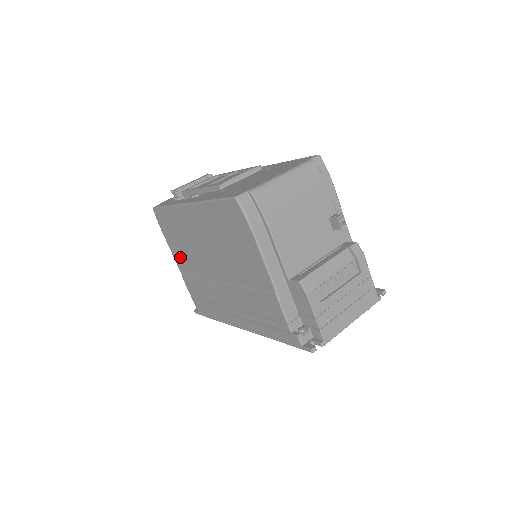
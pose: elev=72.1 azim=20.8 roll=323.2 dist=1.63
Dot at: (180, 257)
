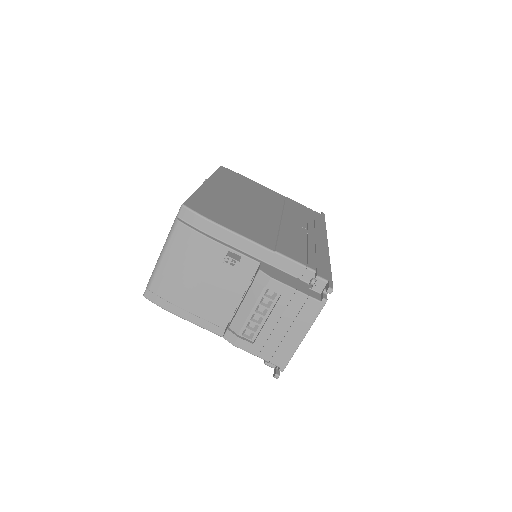
Dot at: occluded
